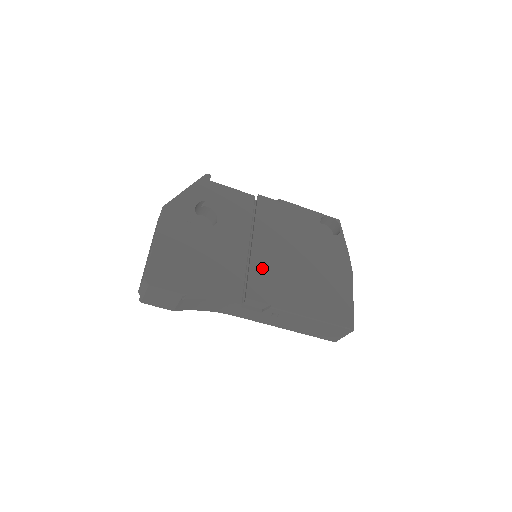
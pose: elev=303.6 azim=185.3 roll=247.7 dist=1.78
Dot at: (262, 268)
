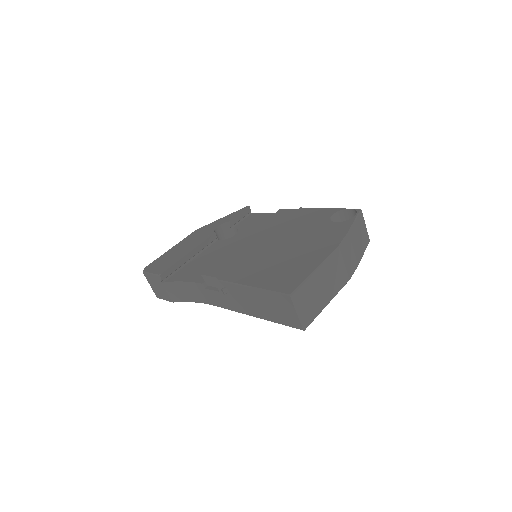
Dot at: (235, 254)
